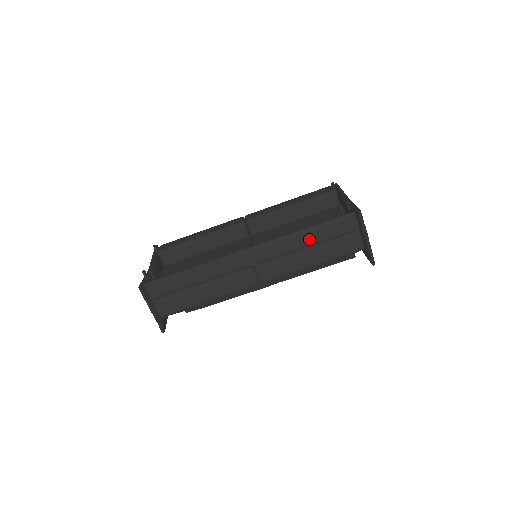
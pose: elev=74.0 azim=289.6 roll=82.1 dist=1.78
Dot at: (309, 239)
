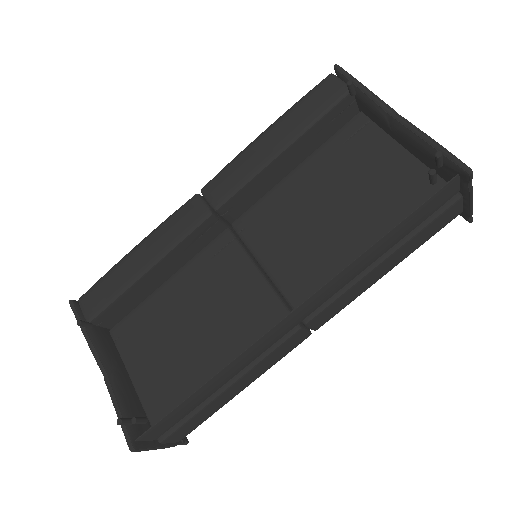
Dot at: (385, 248)
